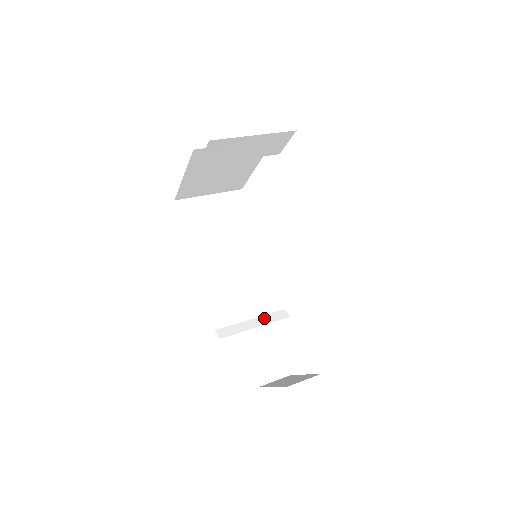
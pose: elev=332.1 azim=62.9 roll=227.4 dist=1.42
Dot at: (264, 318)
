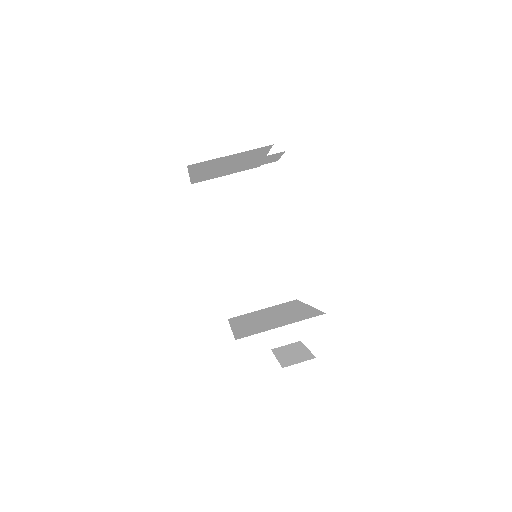
Dot at: (272, 299)
